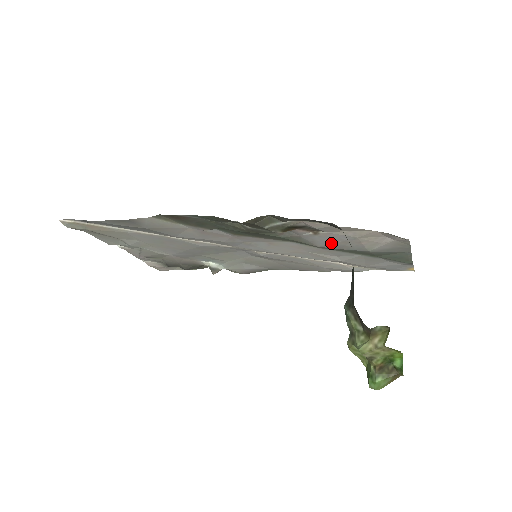
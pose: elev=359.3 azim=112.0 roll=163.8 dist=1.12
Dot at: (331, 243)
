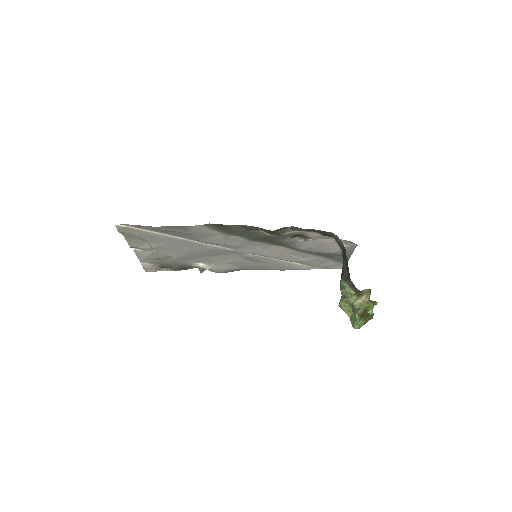
Dot at: (310, 247)
